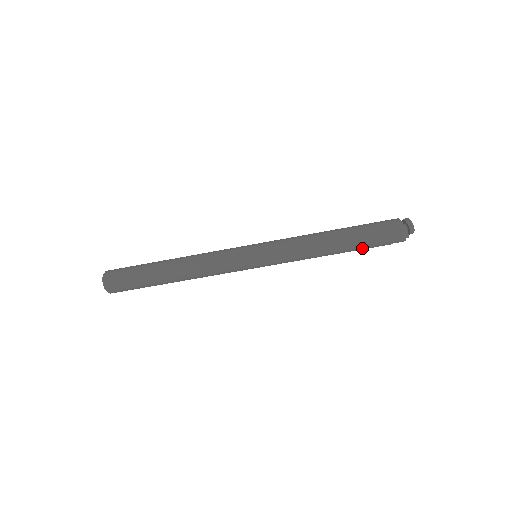
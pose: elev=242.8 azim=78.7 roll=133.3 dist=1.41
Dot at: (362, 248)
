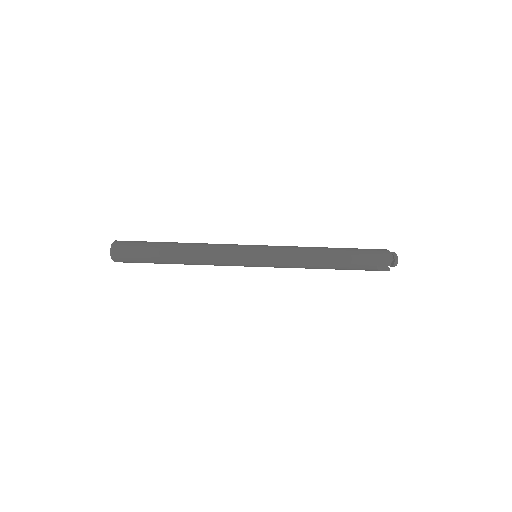
Dot at: (352, 263)
